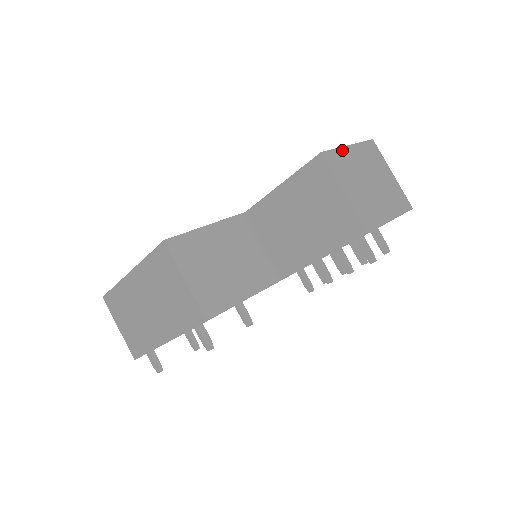
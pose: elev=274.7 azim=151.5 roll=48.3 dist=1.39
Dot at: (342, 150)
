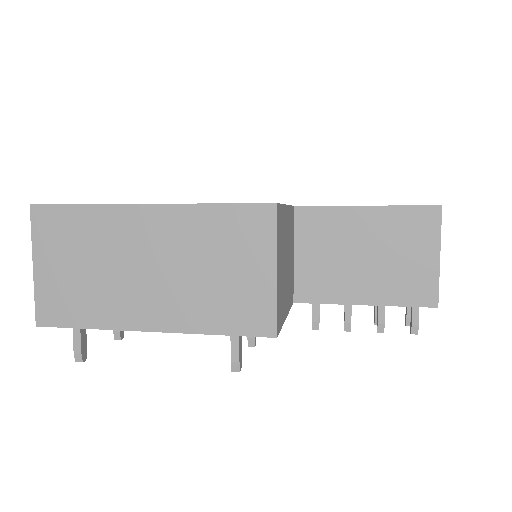
Dot at: occluded
